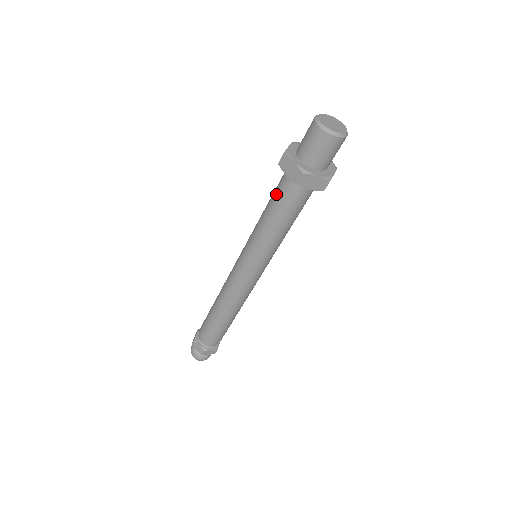
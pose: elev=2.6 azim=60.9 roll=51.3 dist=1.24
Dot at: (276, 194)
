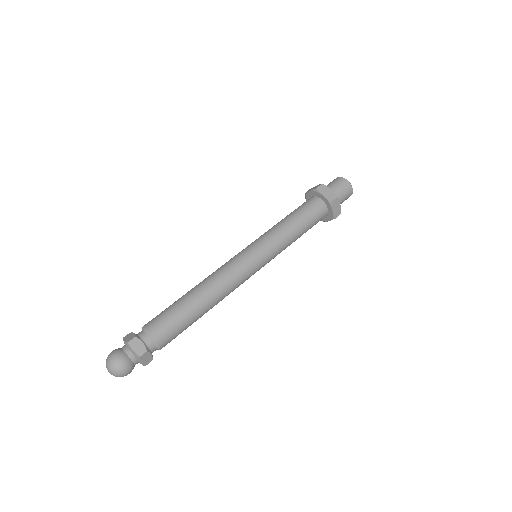
Dot at: (304, 208)
